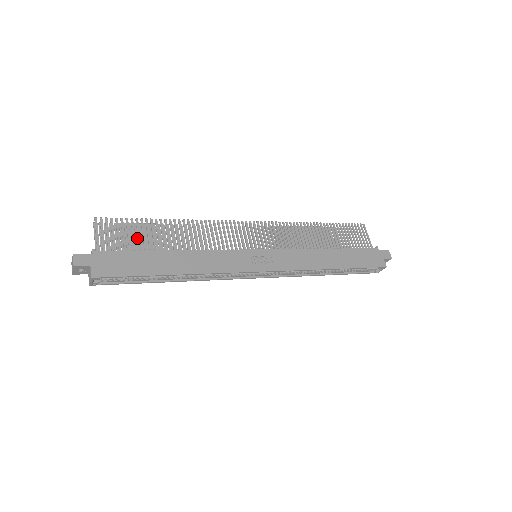
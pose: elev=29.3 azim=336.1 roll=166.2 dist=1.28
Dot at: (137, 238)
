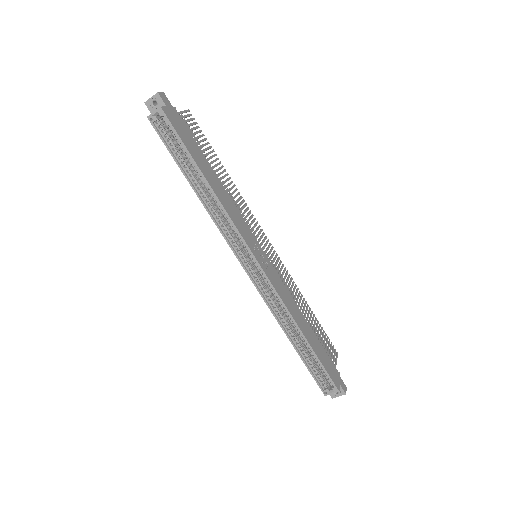
Dot at: occluded
